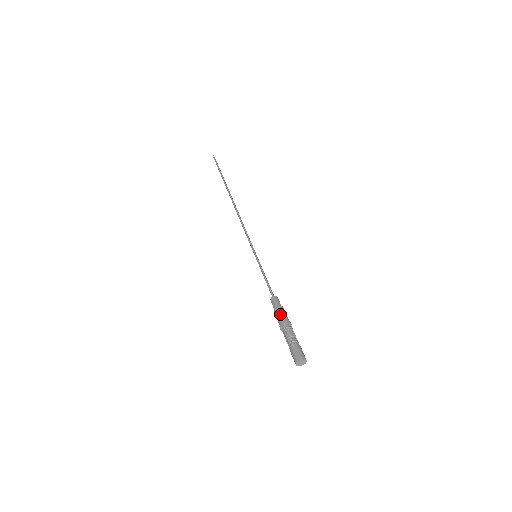
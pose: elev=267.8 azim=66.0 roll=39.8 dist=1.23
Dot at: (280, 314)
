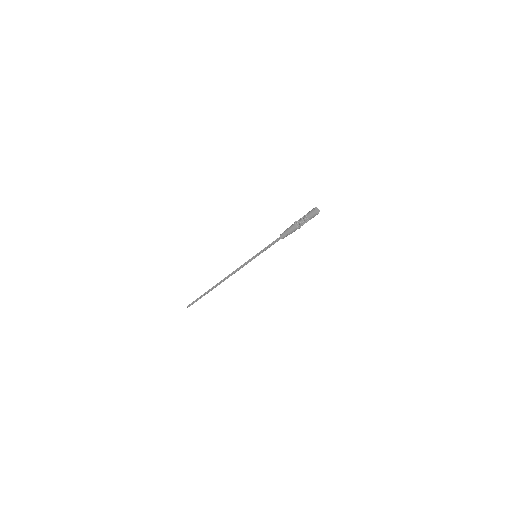
Dot at: (290, 227)
